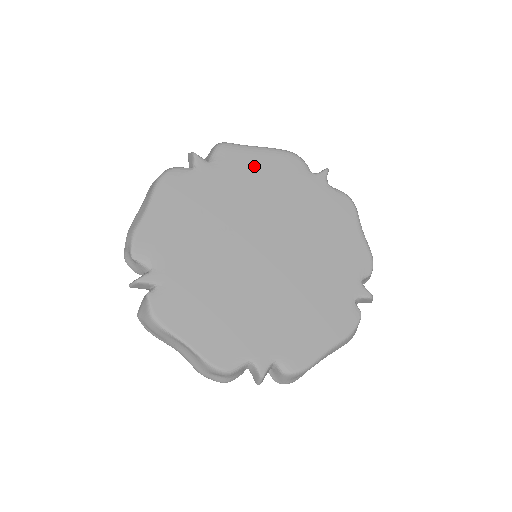
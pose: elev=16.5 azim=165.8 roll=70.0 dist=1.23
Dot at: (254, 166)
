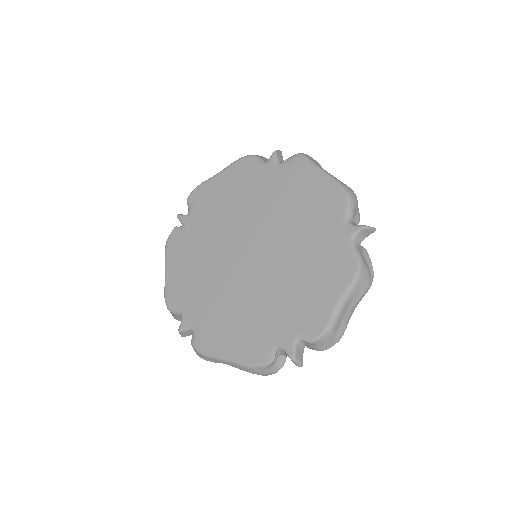
Dot at: (305, 185)
